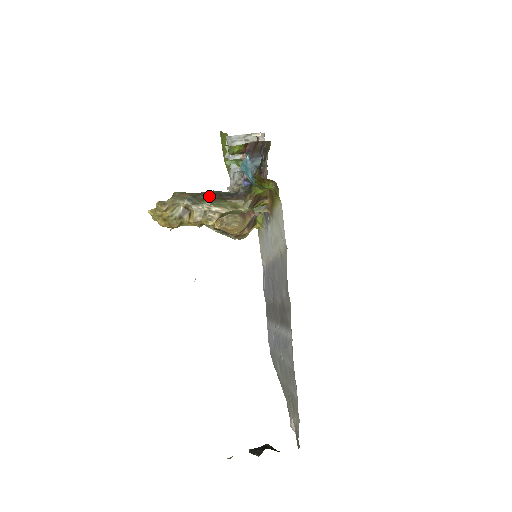
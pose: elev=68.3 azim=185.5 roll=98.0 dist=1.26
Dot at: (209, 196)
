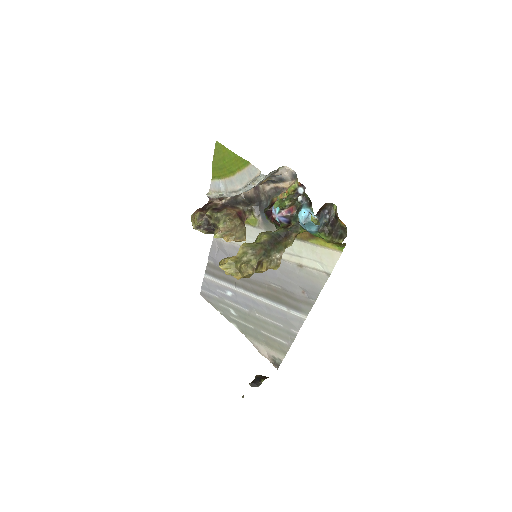
Dot at: (272, 244)
